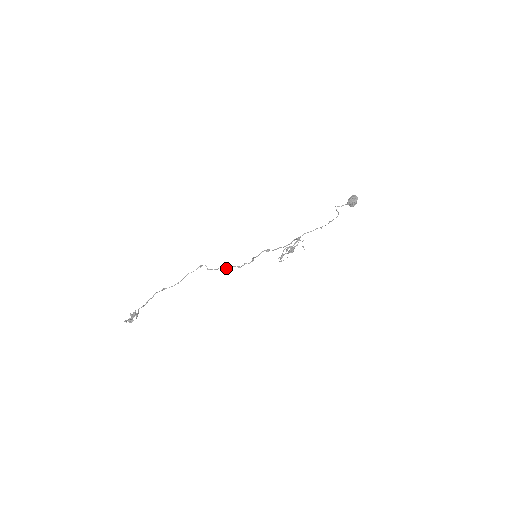
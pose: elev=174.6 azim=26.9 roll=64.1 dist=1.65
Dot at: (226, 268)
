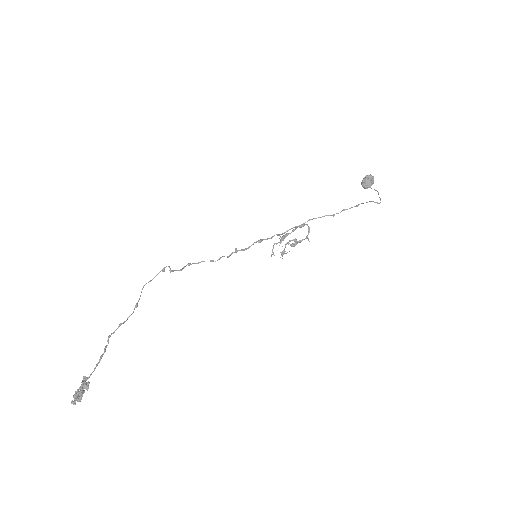
Dot at: occluded
